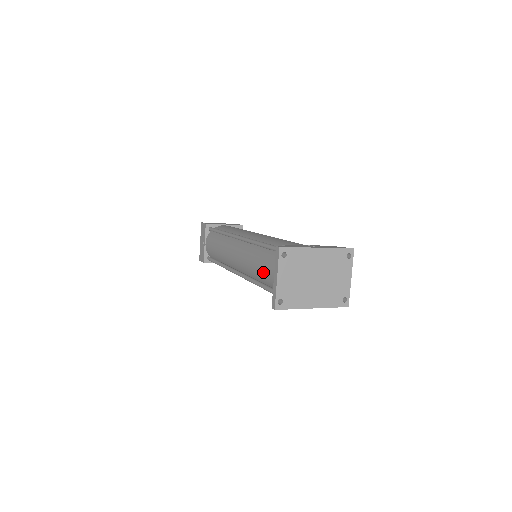
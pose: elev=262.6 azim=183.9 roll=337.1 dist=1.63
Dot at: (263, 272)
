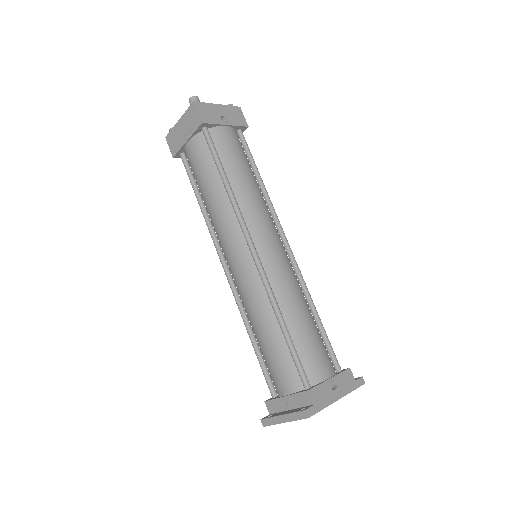
Dot at: (265, 351)
